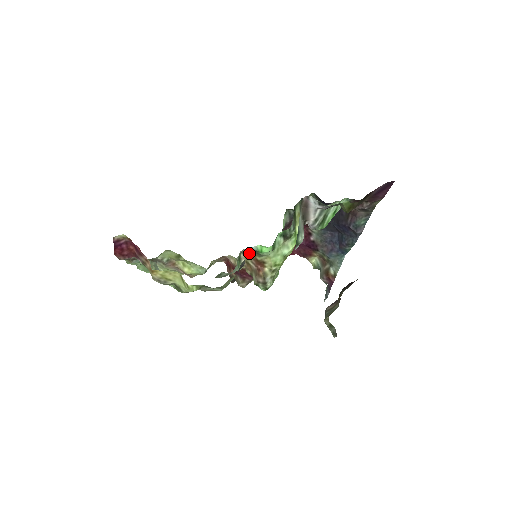
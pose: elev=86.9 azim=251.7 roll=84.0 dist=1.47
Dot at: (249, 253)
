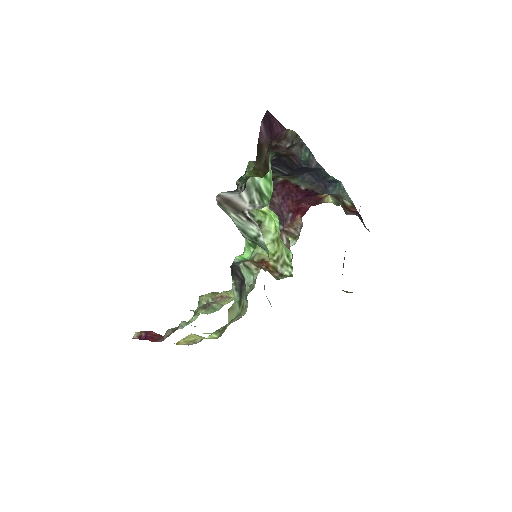
Dot at: occluded
